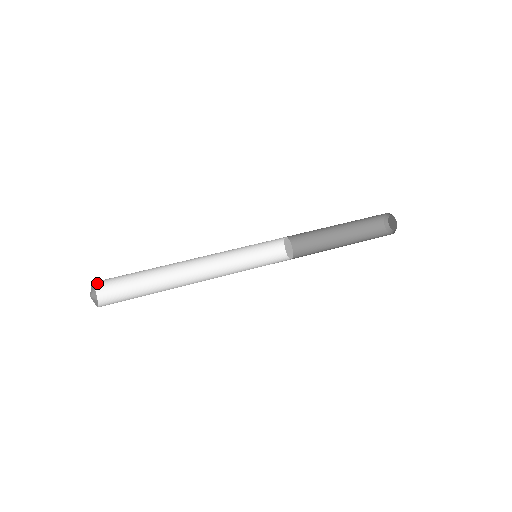
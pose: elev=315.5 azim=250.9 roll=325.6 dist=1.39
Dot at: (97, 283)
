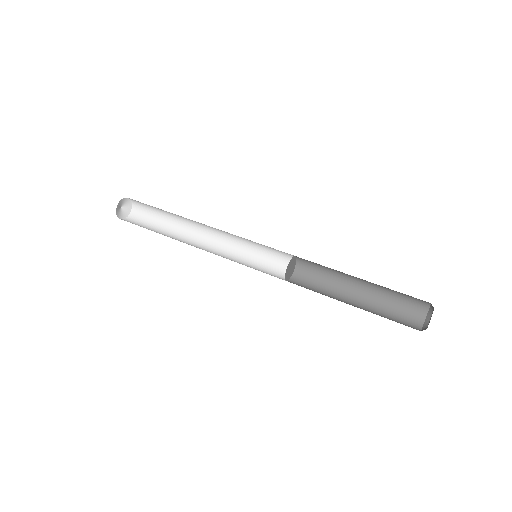
Dot at: (135, 206)
